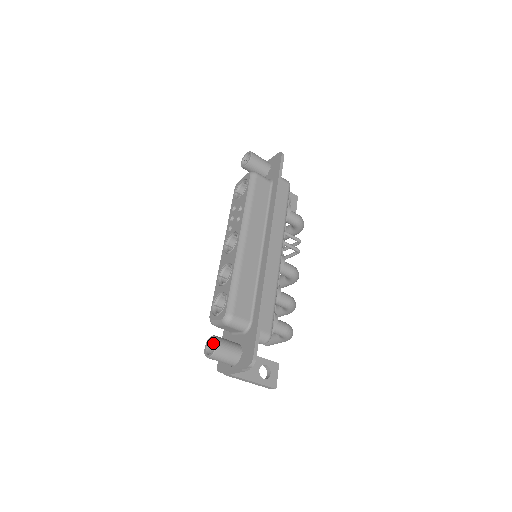
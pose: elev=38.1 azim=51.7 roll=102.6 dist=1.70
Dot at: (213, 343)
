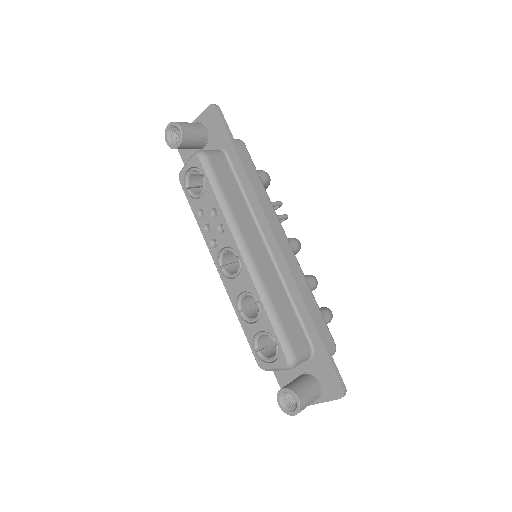
Dot at: (284, 394)
